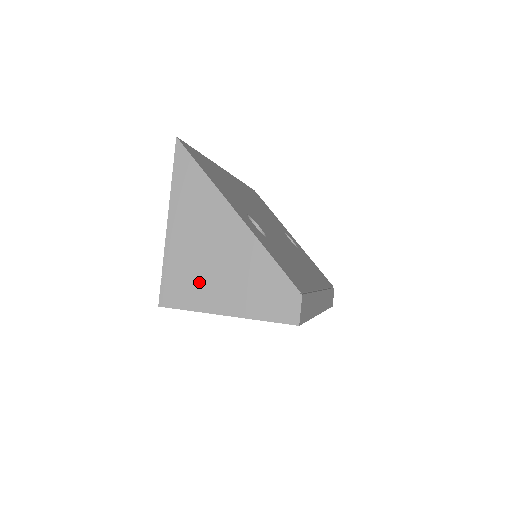
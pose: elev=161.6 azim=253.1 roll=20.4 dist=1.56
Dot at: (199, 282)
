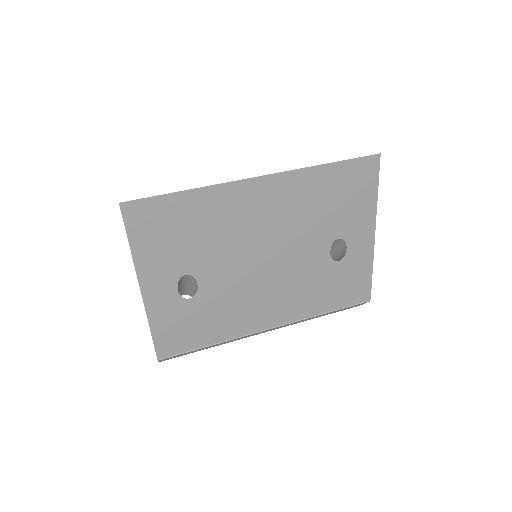
Dot at: occluded
